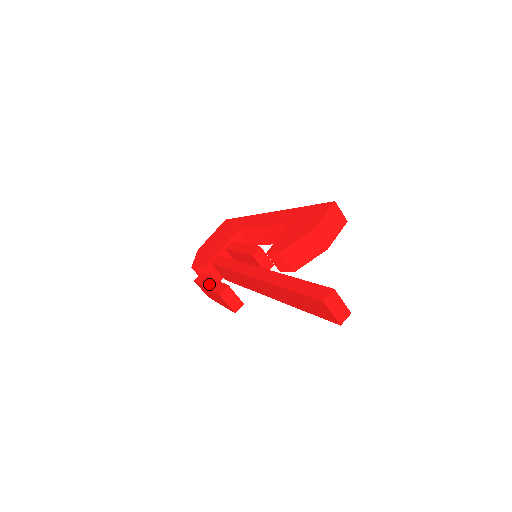
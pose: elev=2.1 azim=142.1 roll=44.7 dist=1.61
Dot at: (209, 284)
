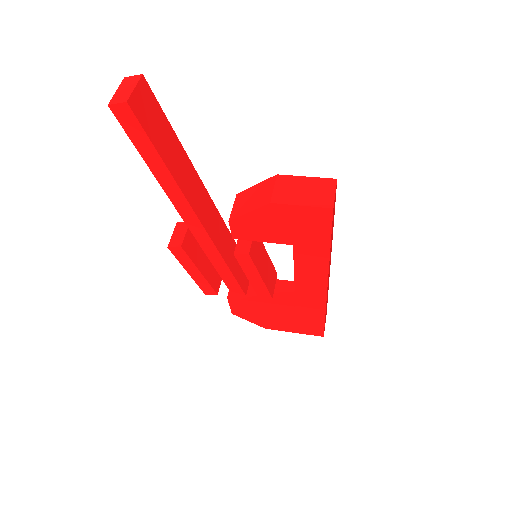
Dot at: occluded
